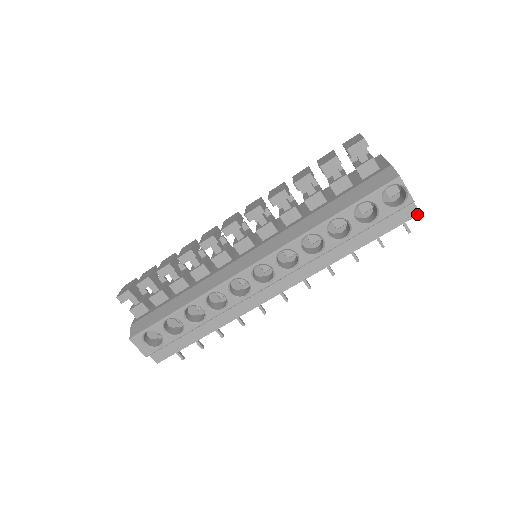
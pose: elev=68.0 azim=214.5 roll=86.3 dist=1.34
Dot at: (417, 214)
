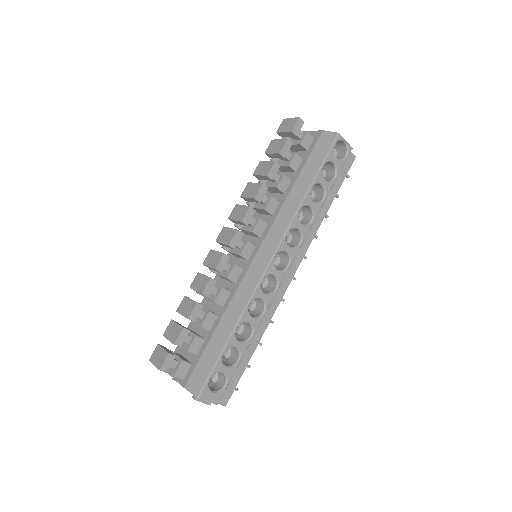
Dot at: (354, 158)
